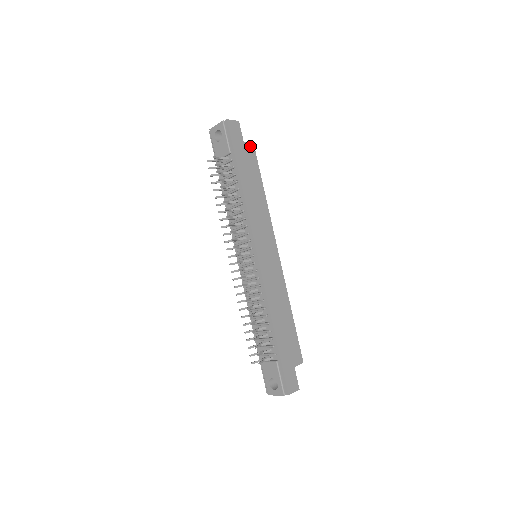
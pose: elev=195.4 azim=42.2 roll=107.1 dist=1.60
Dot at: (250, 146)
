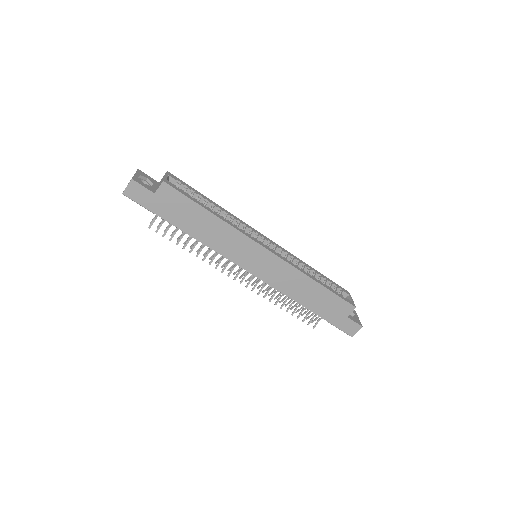
Dot at: (163, 189)
